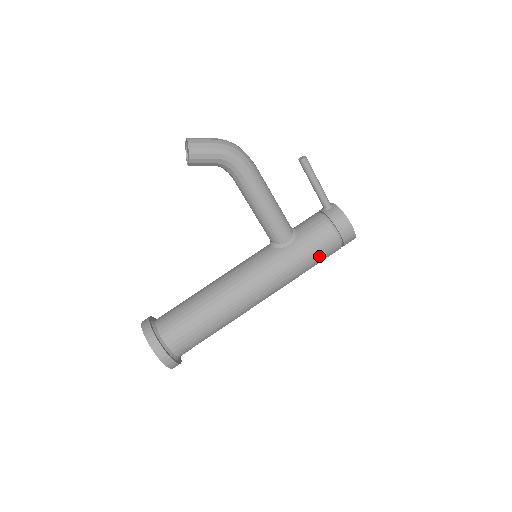
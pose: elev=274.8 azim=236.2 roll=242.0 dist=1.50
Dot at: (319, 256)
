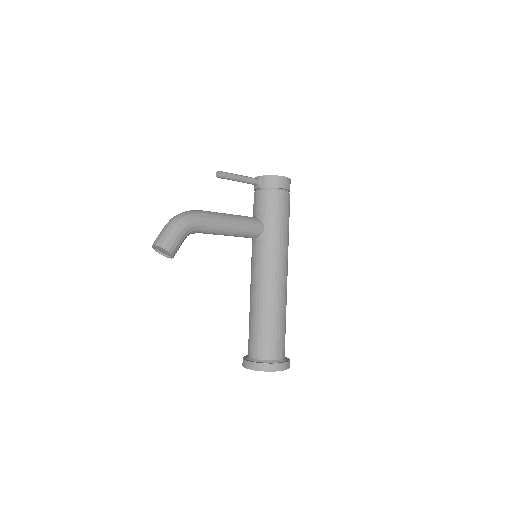
Dot at: (287, 214)
